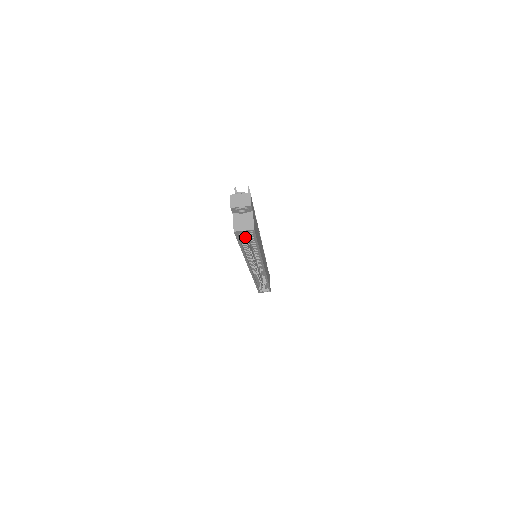
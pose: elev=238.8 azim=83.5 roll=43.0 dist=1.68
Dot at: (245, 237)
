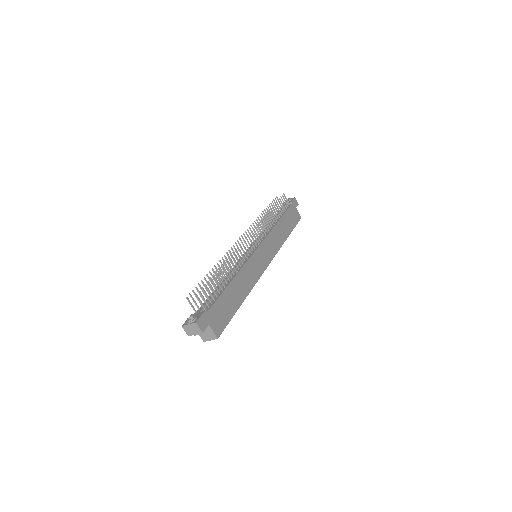
Dot at: occluded
